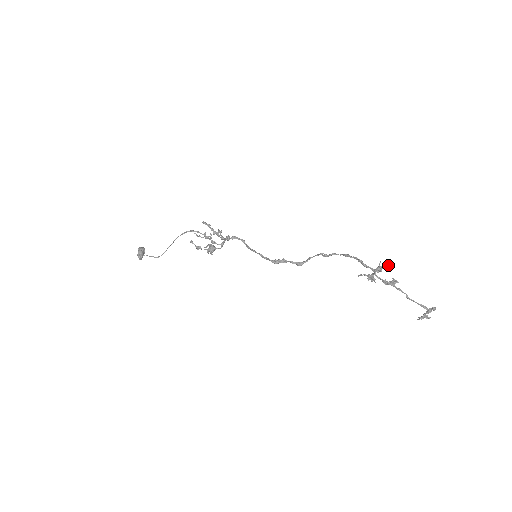
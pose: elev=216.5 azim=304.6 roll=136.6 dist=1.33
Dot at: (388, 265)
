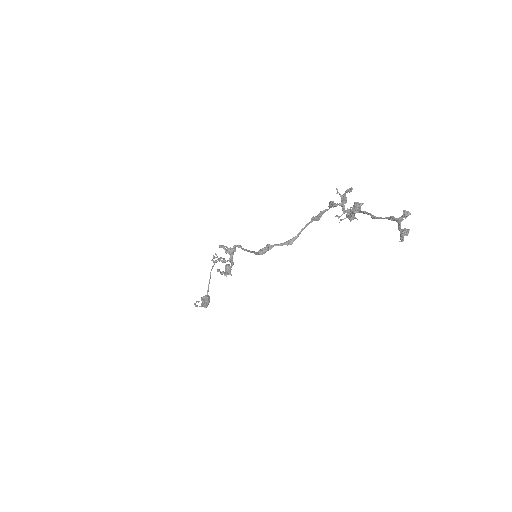
Dot at: occluded
